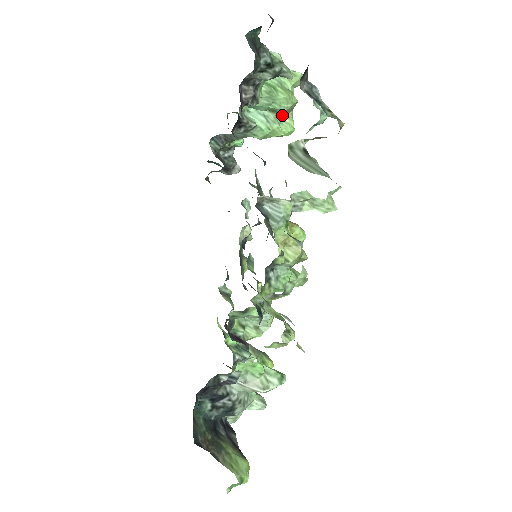
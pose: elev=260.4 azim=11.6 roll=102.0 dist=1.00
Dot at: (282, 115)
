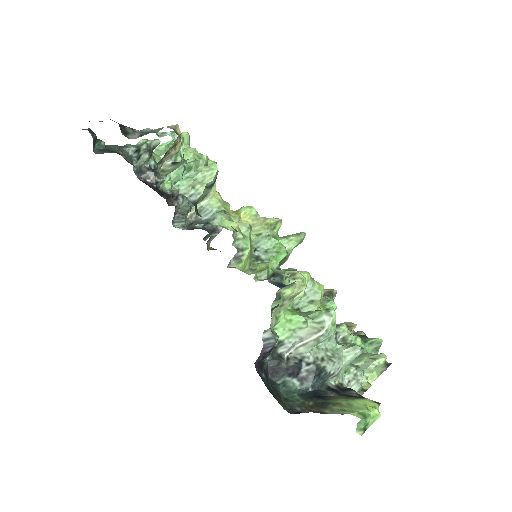
Dot at: occluded
